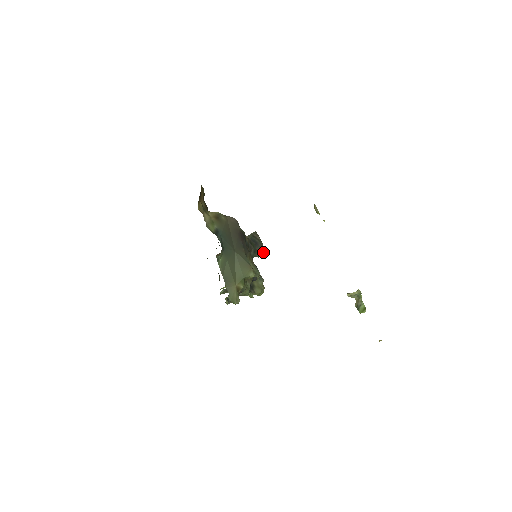
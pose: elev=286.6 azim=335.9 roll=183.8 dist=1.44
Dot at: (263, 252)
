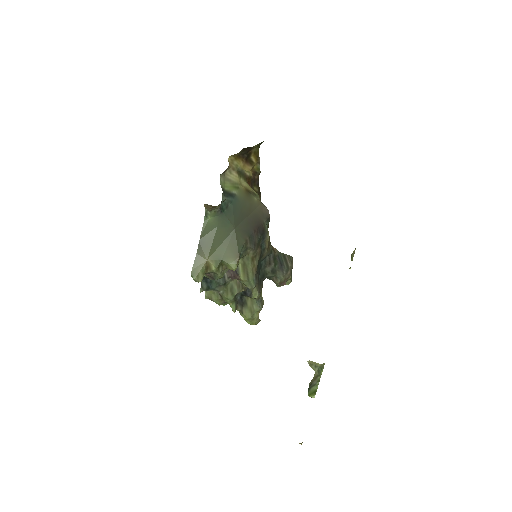
Dot at: (285, 284)
